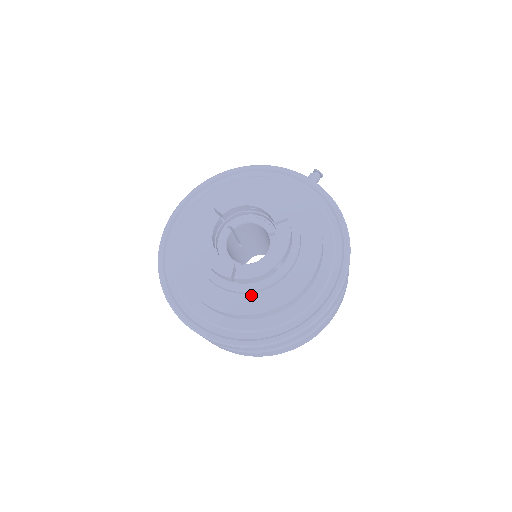
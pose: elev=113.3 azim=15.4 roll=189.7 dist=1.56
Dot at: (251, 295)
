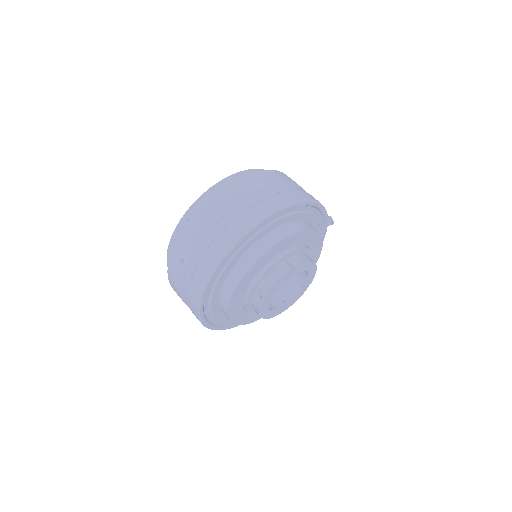
Dot at: occluded
